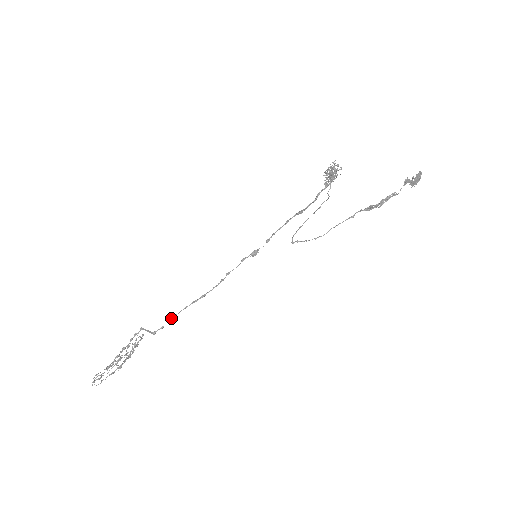
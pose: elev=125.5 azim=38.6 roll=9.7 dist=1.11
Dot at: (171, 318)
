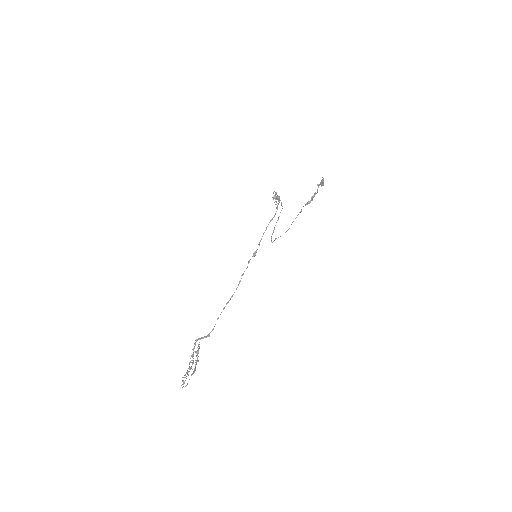
Dot at: (217, 319)
